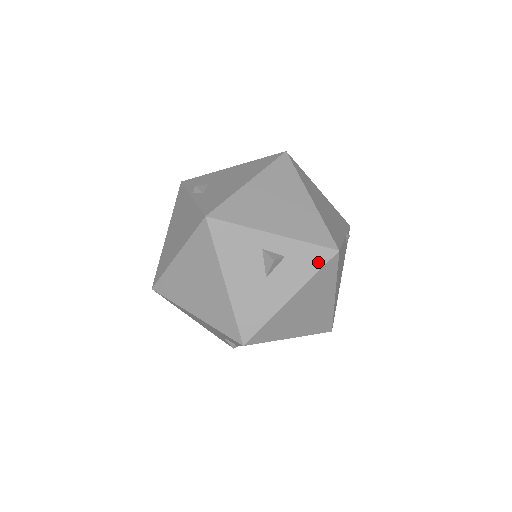
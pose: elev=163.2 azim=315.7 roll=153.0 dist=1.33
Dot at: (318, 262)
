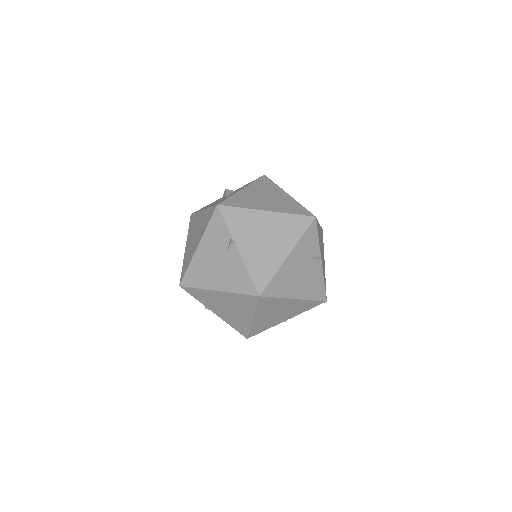
Dot at: occluded
